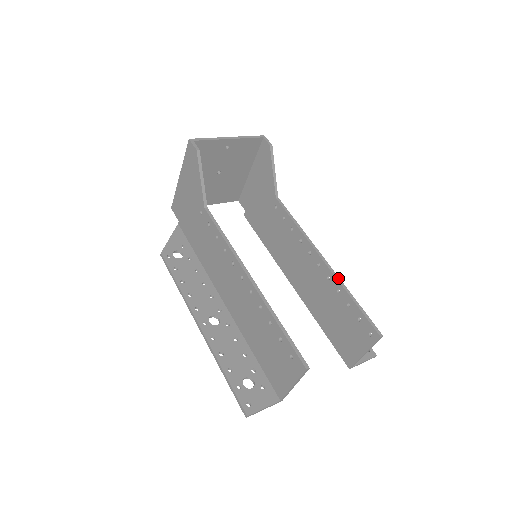
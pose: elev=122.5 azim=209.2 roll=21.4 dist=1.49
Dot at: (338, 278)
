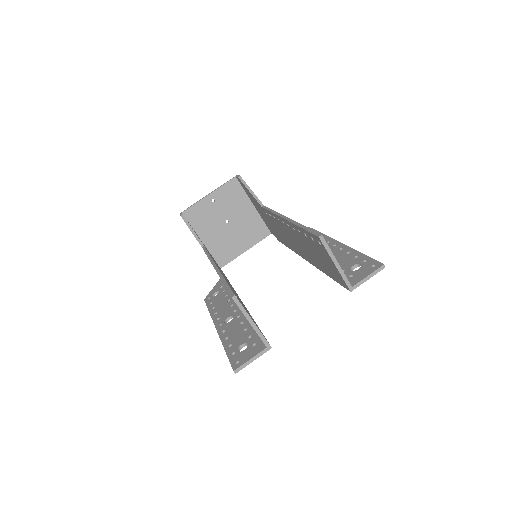
Dot at: (293, 222)
